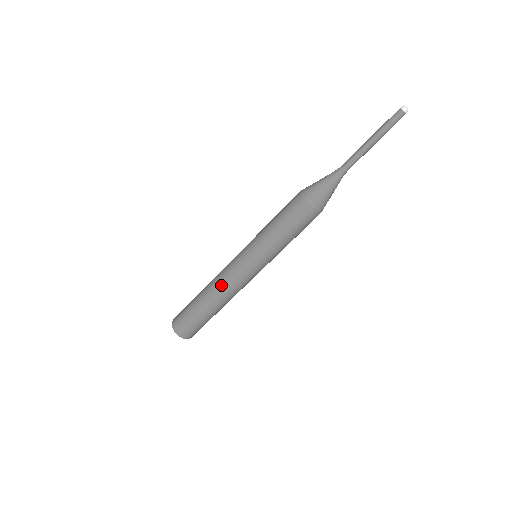
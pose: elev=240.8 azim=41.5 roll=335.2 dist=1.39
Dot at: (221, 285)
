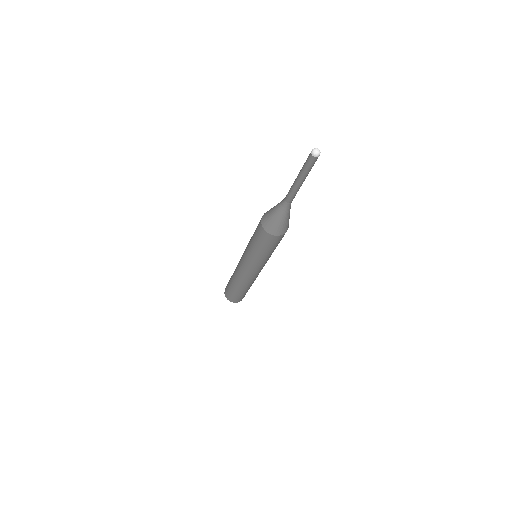
Dot at: (239, 277)
